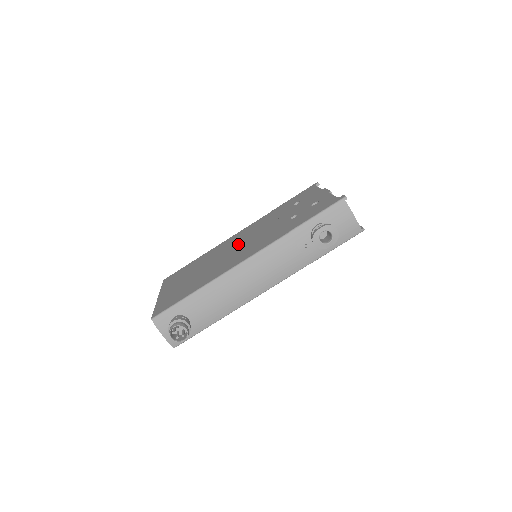
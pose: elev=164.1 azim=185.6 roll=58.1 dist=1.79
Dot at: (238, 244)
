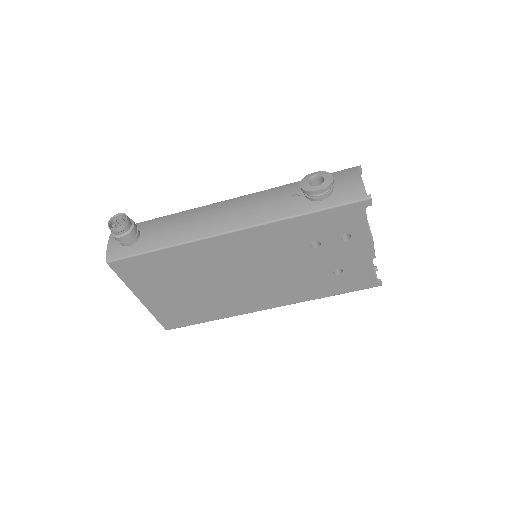
Dot at: occluded
